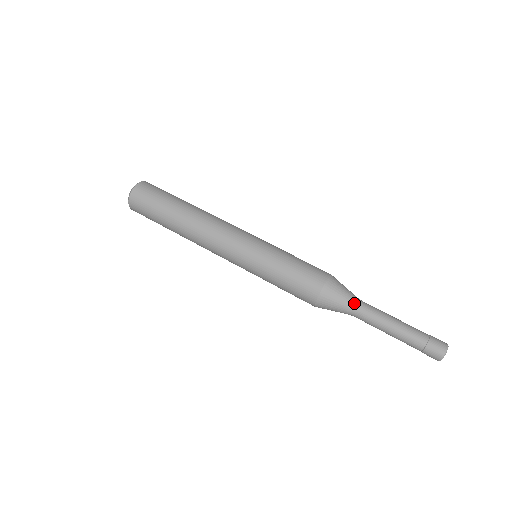
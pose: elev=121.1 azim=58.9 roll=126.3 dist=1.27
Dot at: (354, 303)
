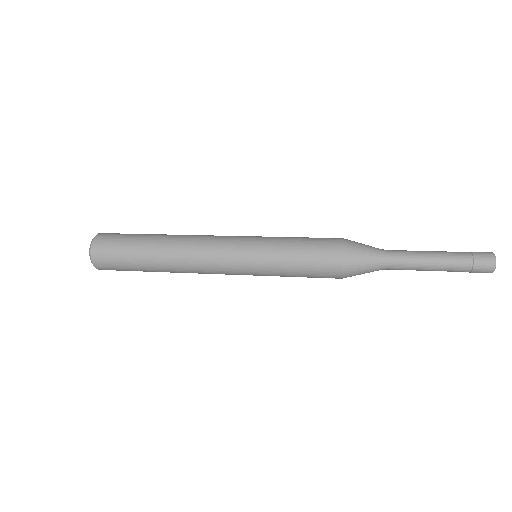
Dot at: occluded
